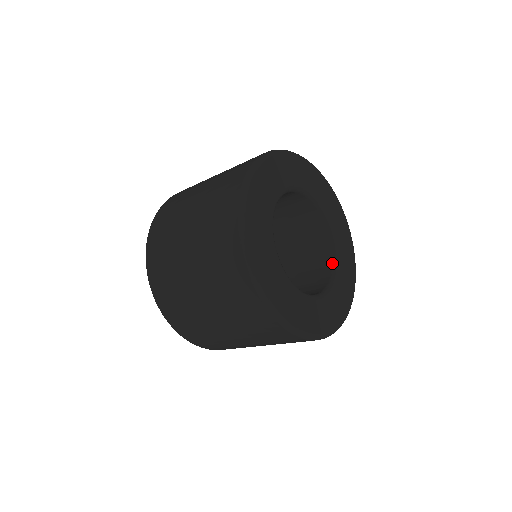
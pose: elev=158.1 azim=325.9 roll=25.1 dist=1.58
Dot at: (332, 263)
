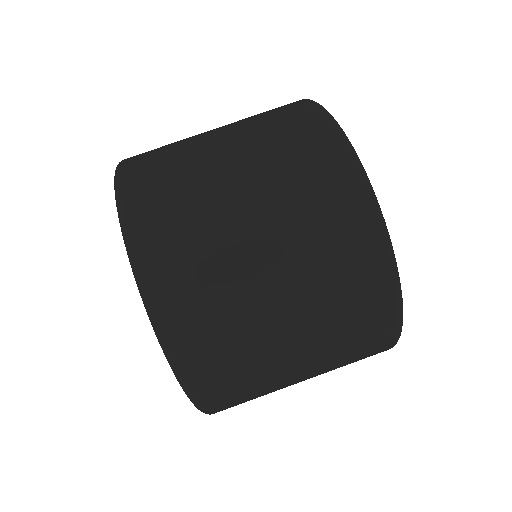
Dot at: occluded
